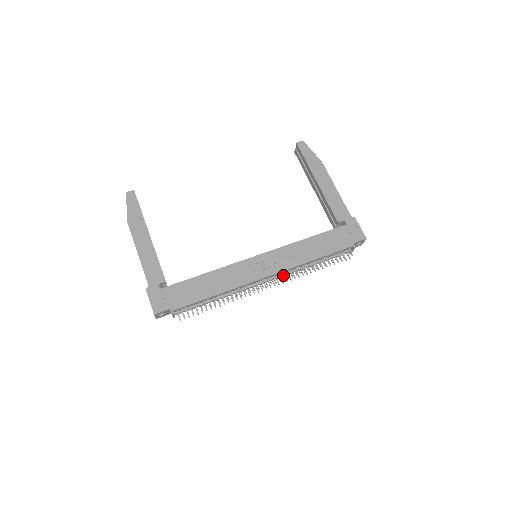
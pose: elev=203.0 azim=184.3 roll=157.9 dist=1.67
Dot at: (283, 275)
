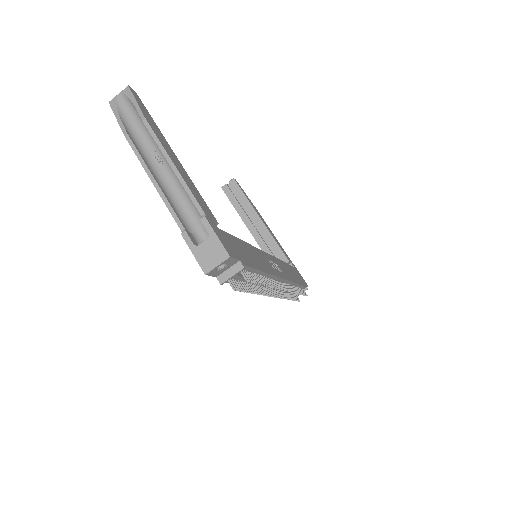
Dot at: occluded
